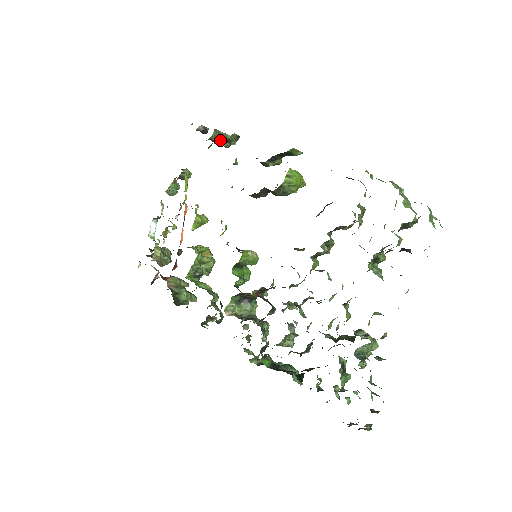
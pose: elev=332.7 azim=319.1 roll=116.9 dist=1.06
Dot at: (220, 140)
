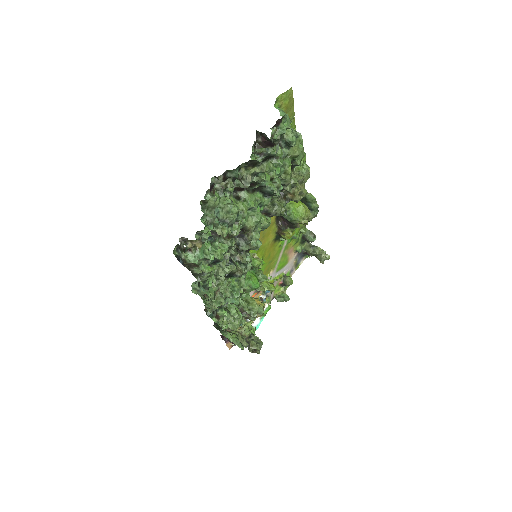
Dot at: (311, 250)
